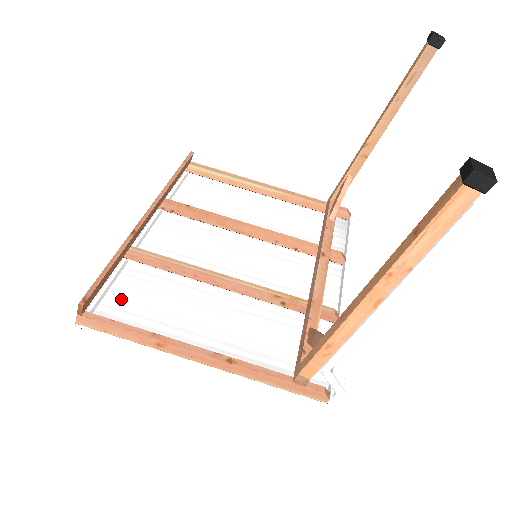
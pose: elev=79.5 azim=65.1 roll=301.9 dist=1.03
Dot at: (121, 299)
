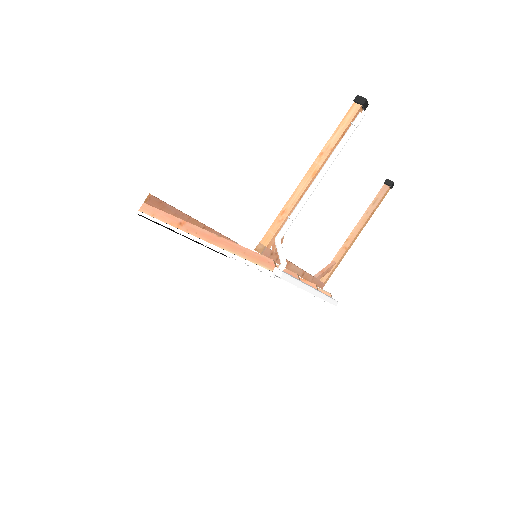
Dot at: occluded
